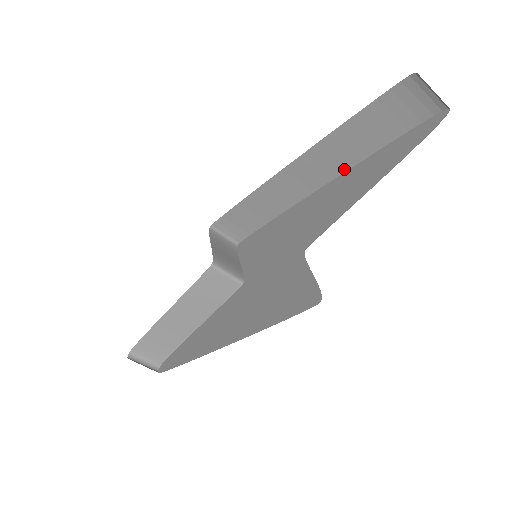
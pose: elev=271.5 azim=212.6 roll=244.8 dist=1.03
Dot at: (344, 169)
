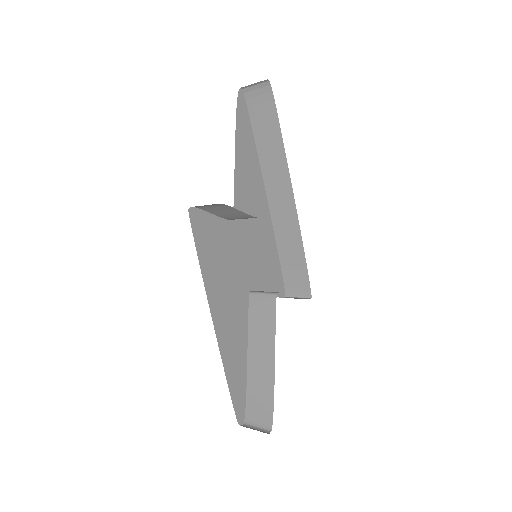
Dot at: (287, 169)
